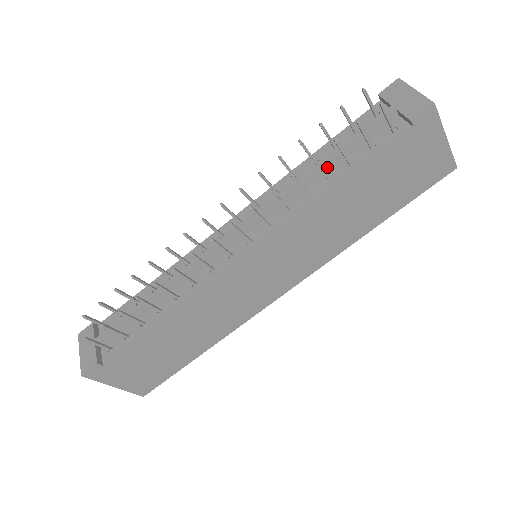
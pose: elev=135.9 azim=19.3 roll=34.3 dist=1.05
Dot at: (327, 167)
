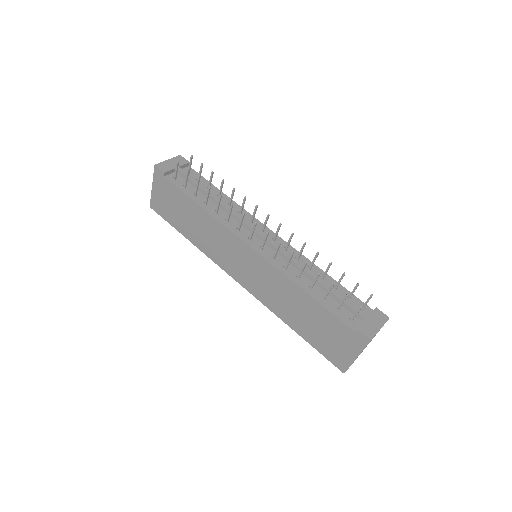
Dot at: (320, 285)
